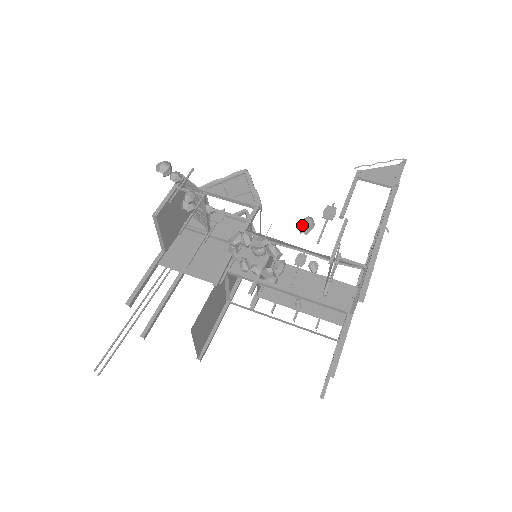
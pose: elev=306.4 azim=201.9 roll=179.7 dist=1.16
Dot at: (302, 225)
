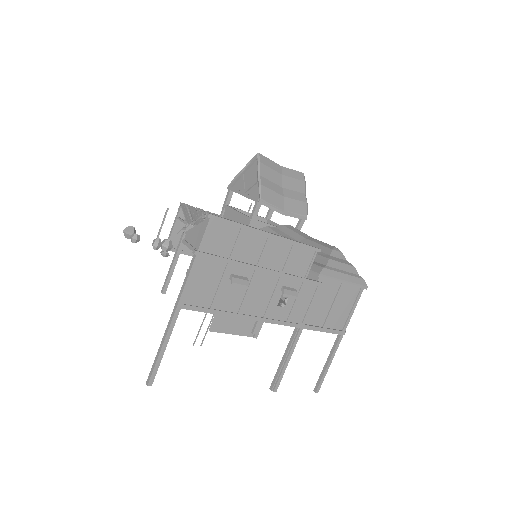
Dot at: occluded
